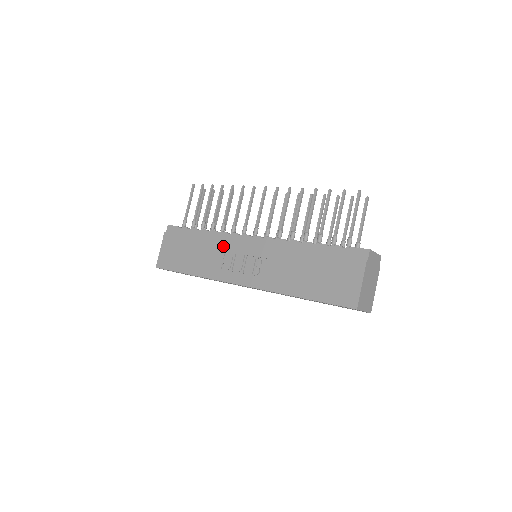
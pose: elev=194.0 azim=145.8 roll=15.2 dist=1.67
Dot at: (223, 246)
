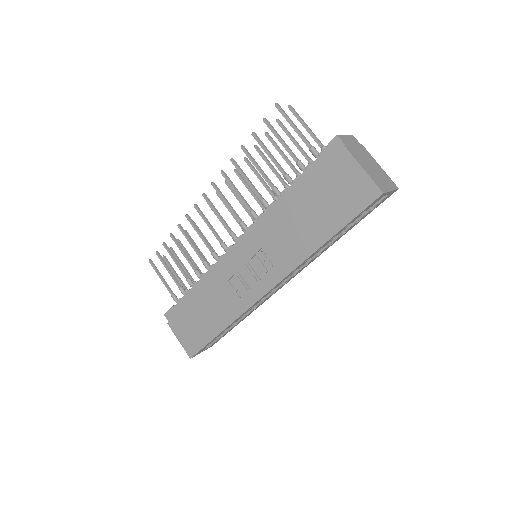
Dot at: (221, 278)
